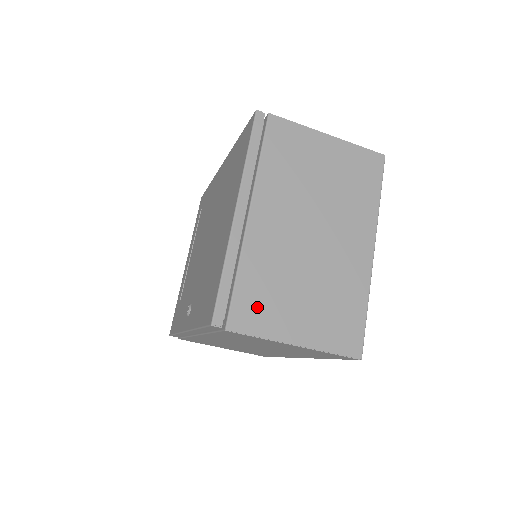
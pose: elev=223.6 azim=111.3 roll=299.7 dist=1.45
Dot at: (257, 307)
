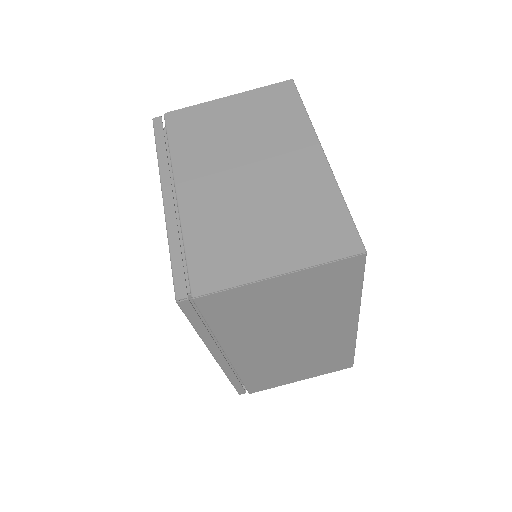
Dot at: (217, 262)
